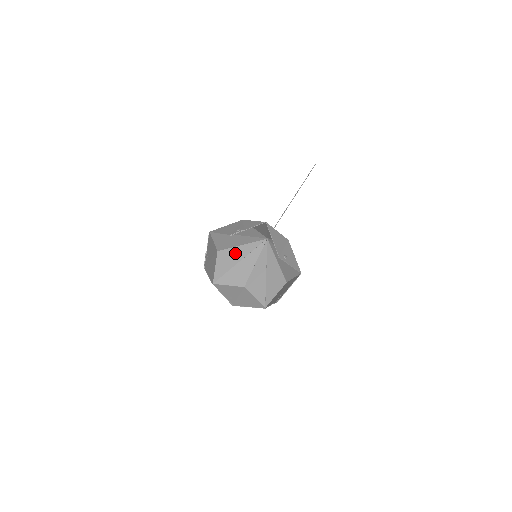
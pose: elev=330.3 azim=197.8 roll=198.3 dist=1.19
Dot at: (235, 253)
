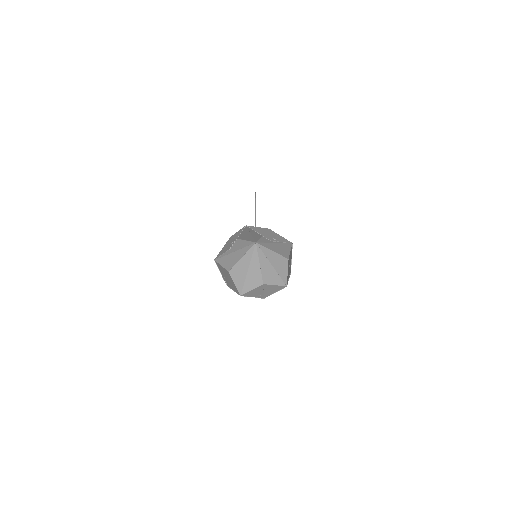
Dot at: (241, 266)
